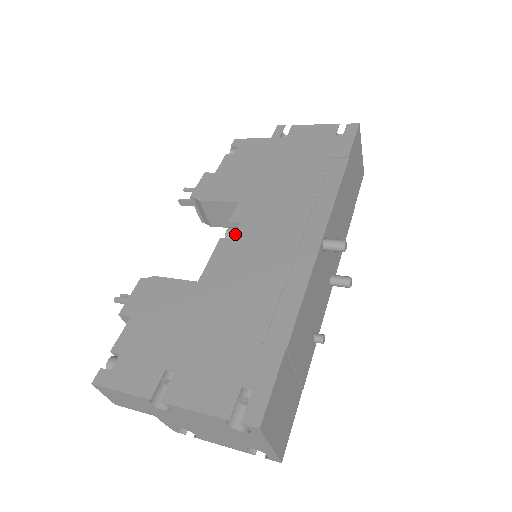
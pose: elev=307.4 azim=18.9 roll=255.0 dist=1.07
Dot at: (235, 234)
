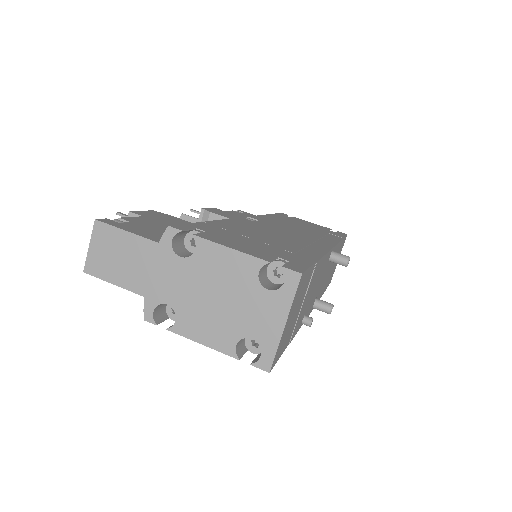
Dot at: (255, 221)
